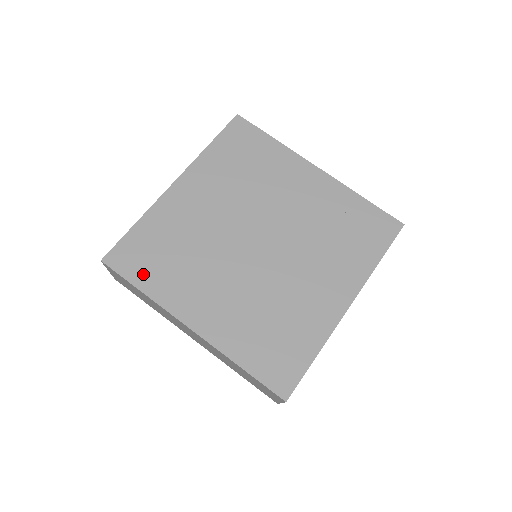
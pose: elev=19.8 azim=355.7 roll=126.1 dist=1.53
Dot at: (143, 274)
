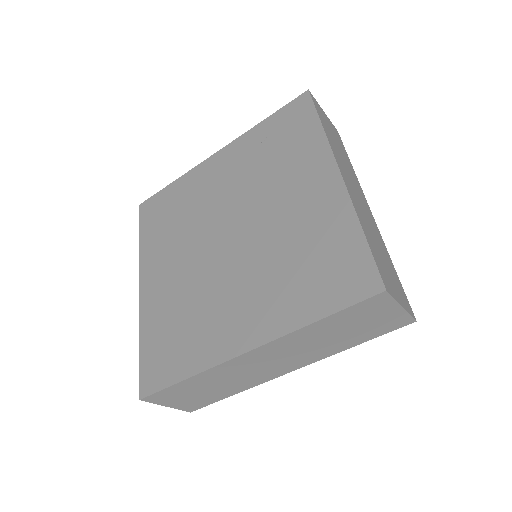
Dot at: (175, 367)
